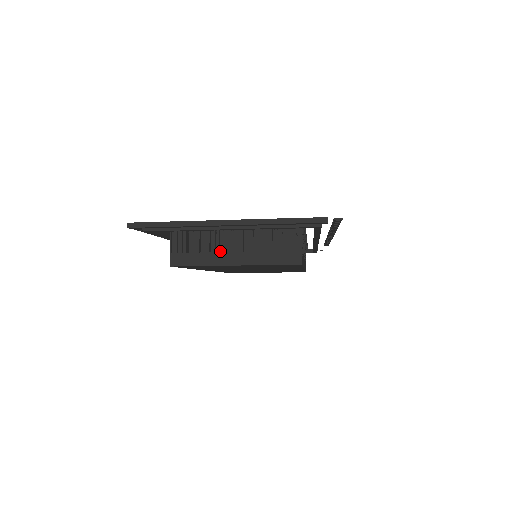
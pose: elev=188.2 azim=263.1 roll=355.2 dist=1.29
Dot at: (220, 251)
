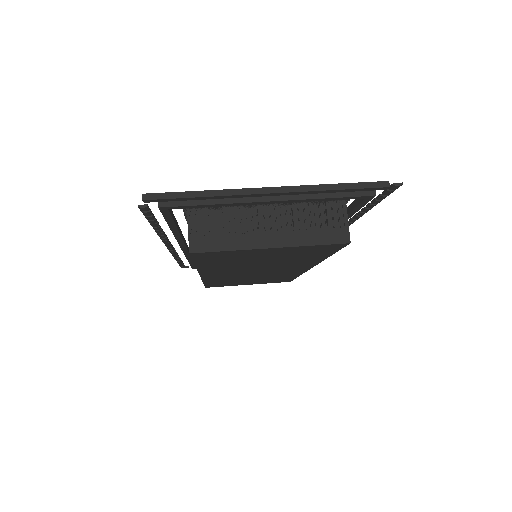
Dot at: (250, 233)
